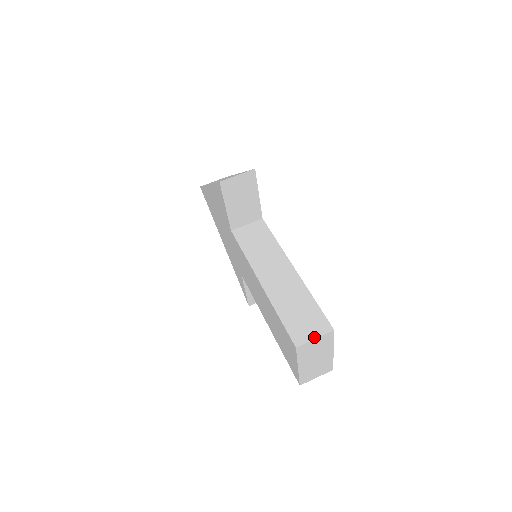
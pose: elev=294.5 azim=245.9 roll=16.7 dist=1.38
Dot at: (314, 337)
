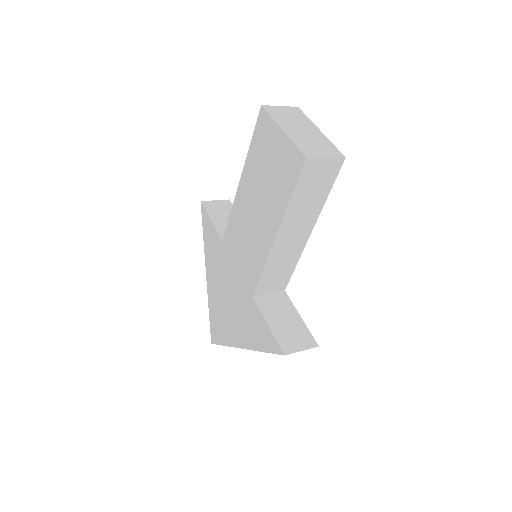
Dot at: (279, 108)
